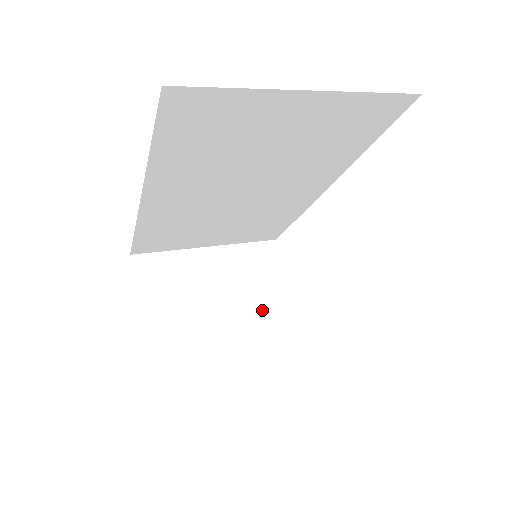
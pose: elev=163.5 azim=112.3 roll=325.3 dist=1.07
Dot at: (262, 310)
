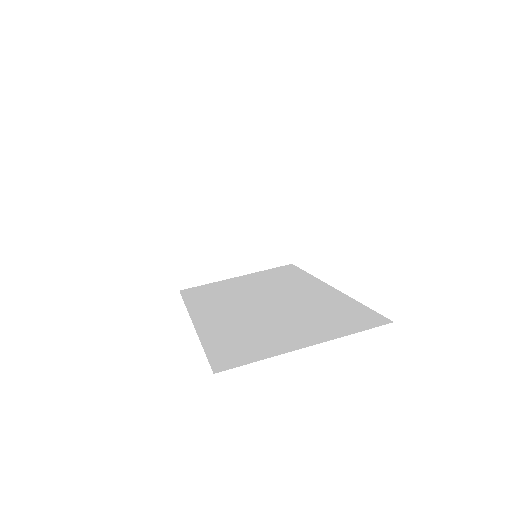
Dot at: (265, 248)
